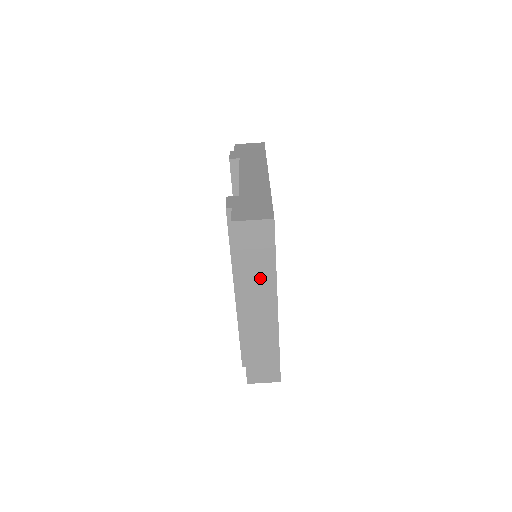
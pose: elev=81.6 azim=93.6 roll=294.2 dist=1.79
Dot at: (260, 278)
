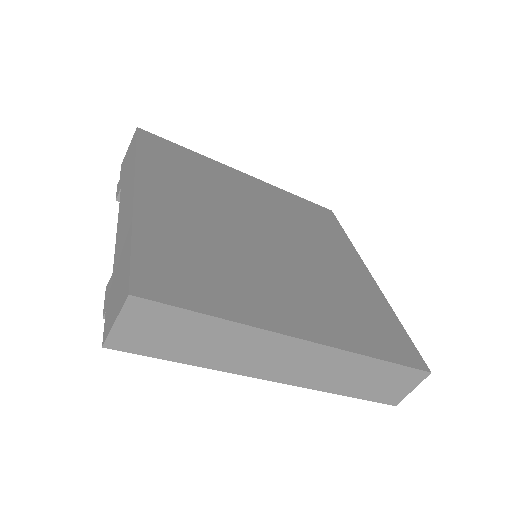
Dot at: (231, 344)
